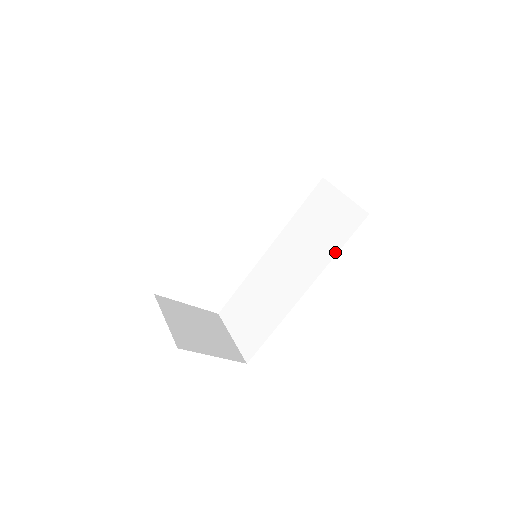
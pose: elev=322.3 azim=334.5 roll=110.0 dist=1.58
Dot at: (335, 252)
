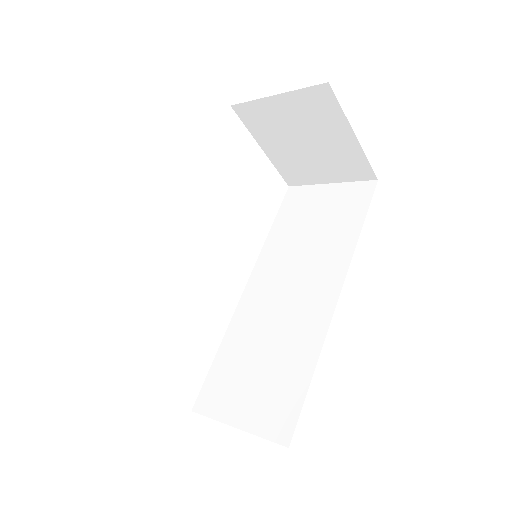
Dot at: (357, 232)
